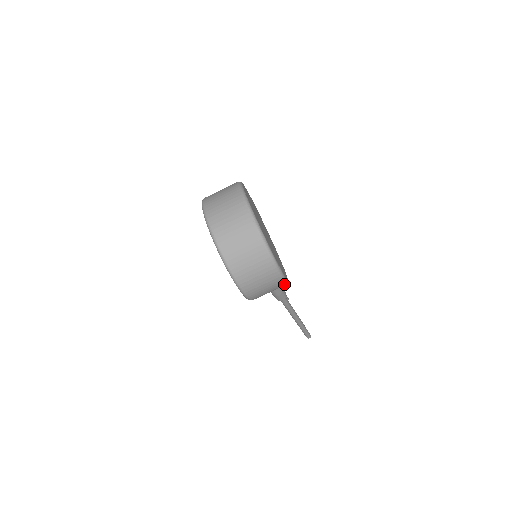
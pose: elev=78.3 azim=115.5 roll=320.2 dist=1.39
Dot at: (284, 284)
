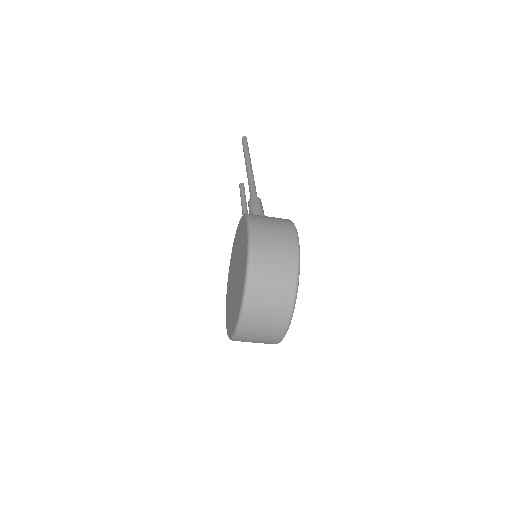
Dot at: occluded
